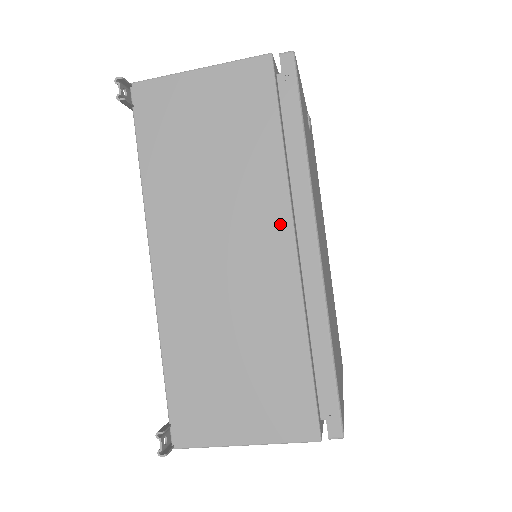
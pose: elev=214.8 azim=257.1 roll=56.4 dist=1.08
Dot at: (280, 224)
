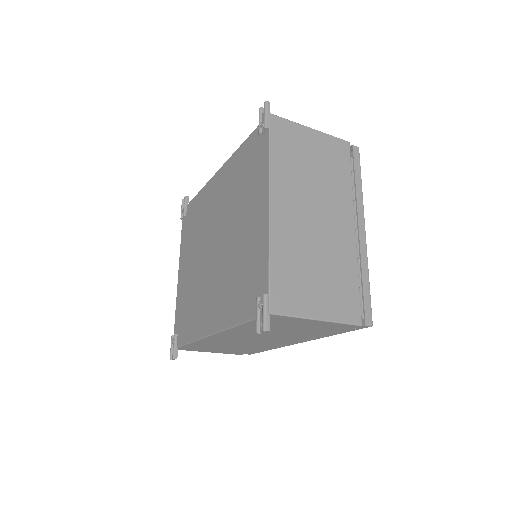
Dot at: (290, 341)
